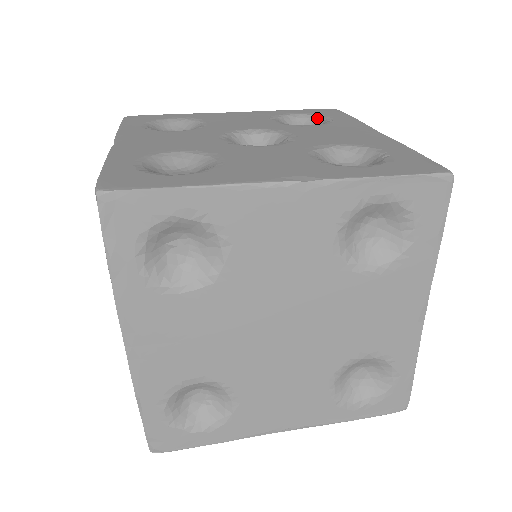
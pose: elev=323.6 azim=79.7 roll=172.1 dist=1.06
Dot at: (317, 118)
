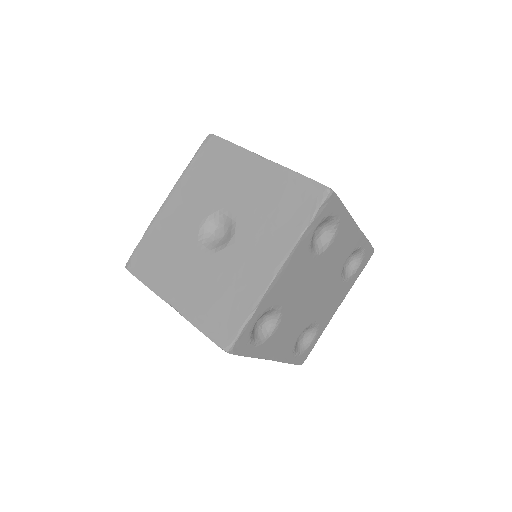
Dot at: occluded
